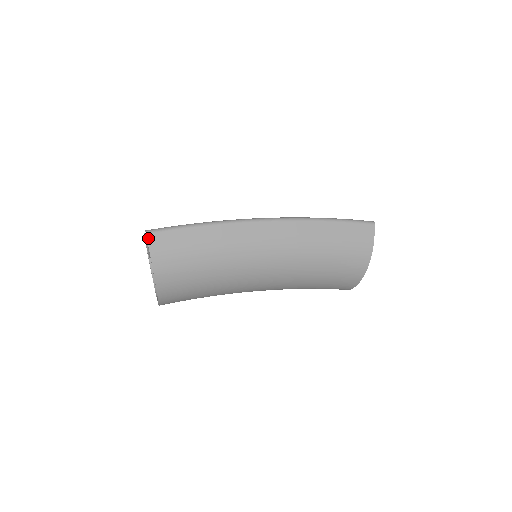
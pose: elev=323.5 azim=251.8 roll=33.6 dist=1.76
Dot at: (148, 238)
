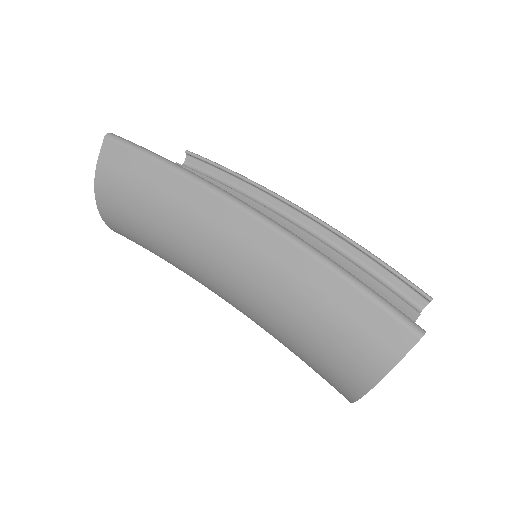
Dot at: (104, 143)
